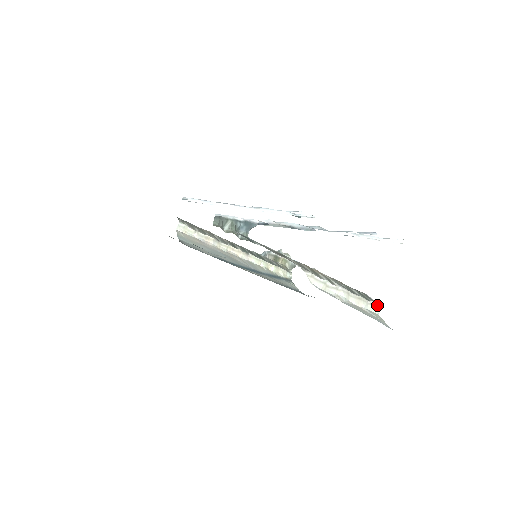
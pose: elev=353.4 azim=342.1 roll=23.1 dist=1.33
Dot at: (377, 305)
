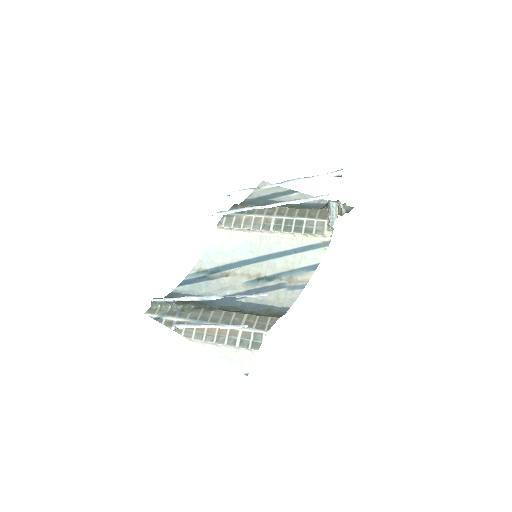
Dot at: (256, 350)
